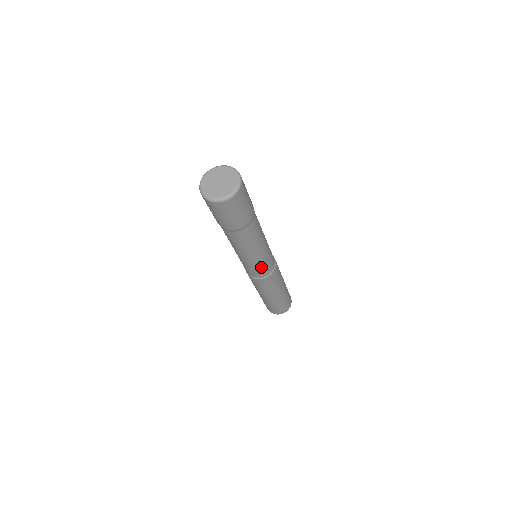
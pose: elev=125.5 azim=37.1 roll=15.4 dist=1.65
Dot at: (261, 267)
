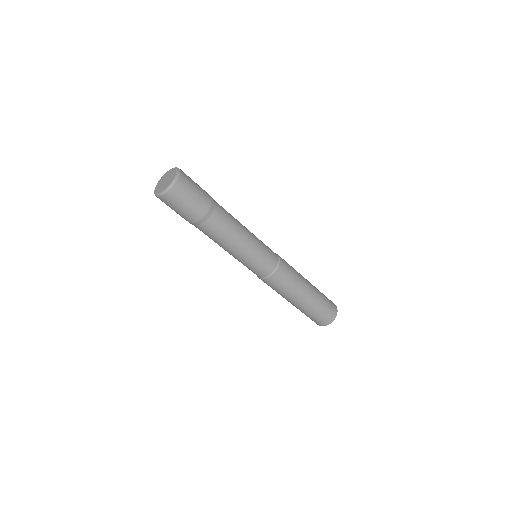
Dot at: (250, 267)
